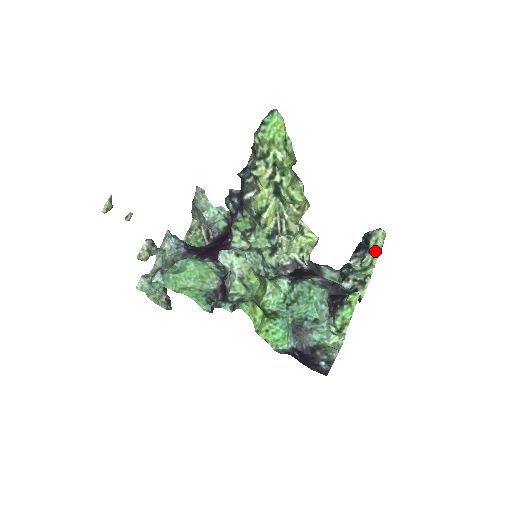
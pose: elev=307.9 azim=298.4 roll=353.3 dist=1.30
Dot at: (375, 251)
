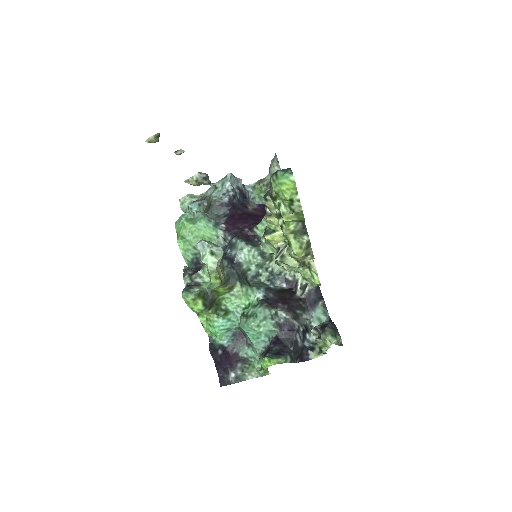
Dot at: occluded
